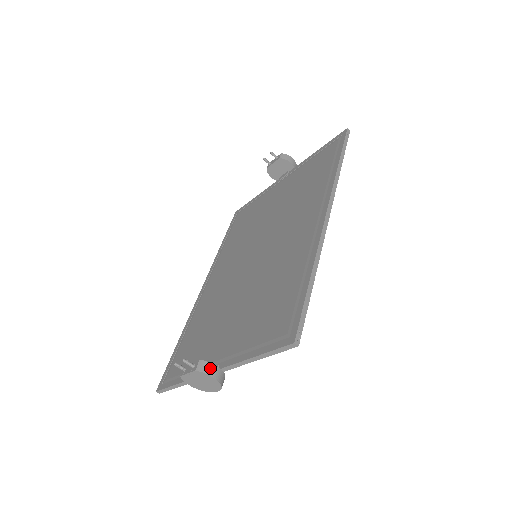
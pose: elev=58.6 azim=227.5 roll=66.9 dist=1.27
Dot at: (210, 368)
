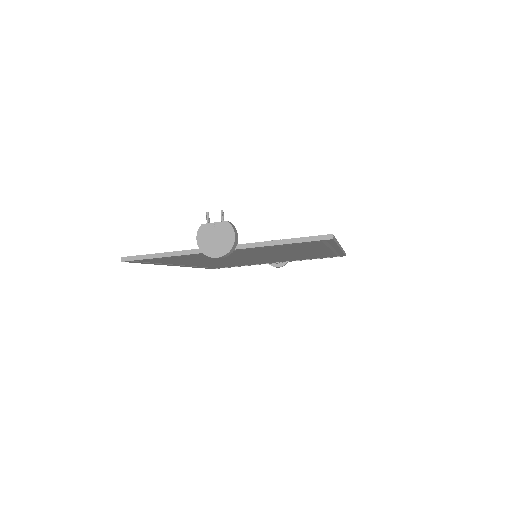
Dot at: (236, 231)
